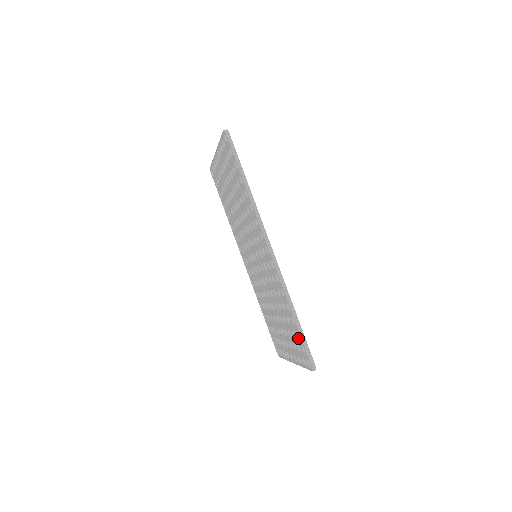
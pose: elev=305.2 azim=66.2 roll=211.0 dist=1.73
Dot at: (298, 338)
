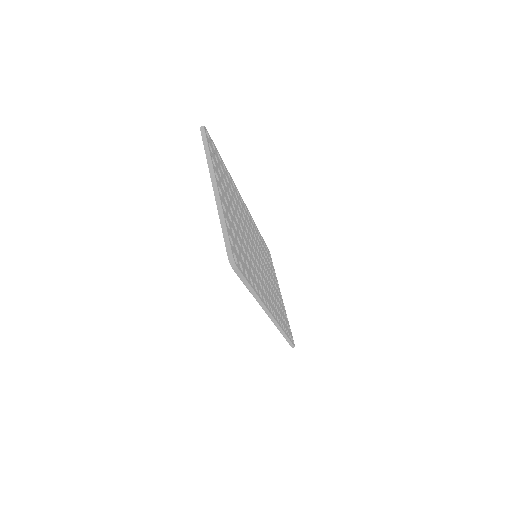
Dot at: occluded
